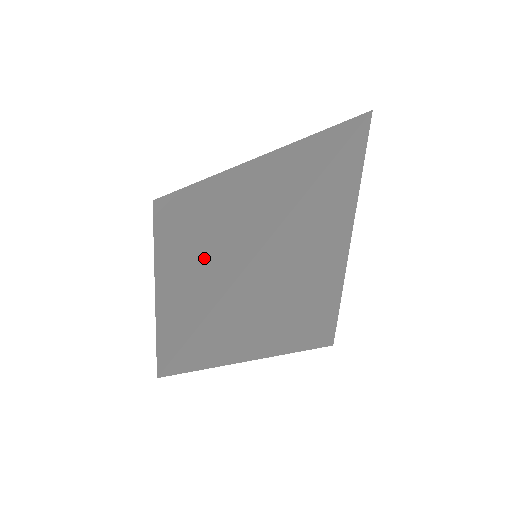
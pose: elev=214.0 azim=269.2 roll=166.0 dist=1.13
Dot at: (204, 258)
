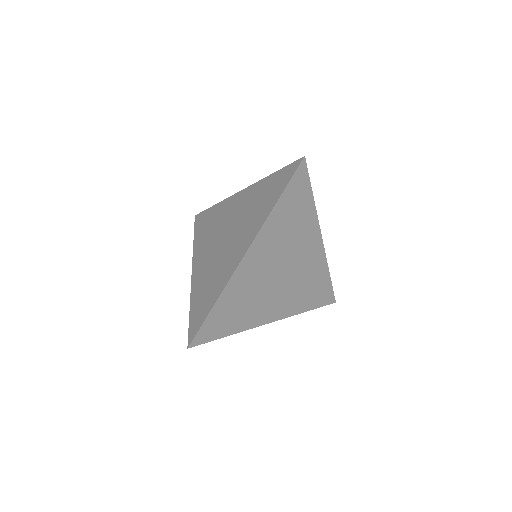
Dot at: (213, 270)
